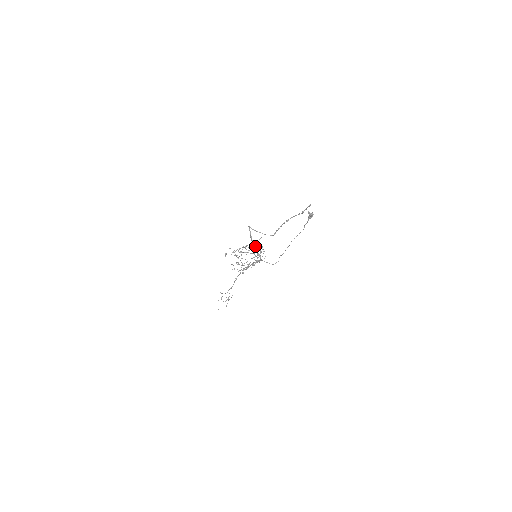
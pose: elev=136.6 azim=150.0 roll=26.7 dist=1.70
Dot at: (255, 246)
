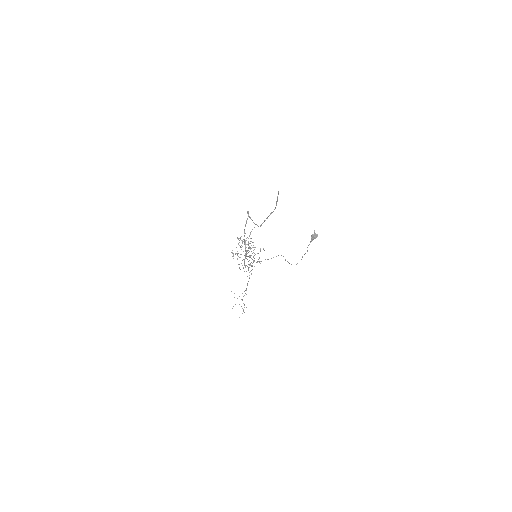
Dot at: occluded
